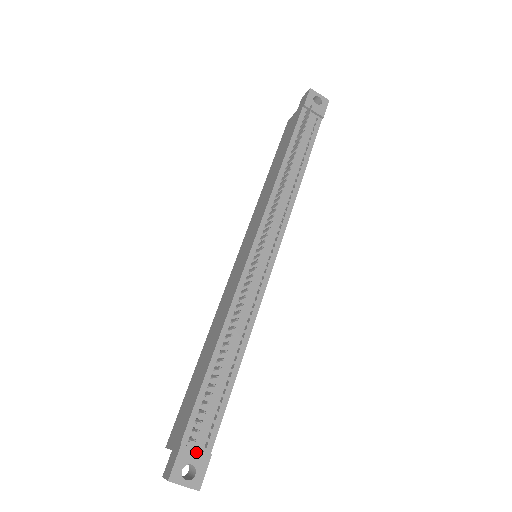
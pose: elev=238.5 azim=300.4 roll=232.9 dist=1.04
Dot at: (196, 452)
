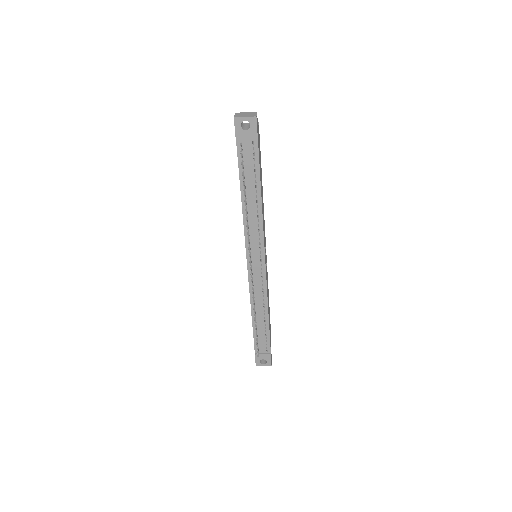
Dot at: (263, 355)
